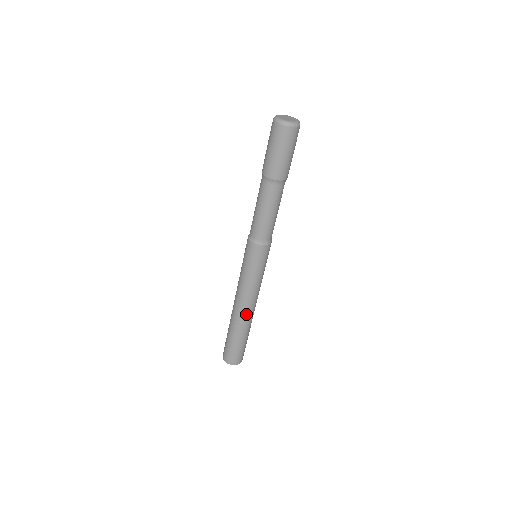
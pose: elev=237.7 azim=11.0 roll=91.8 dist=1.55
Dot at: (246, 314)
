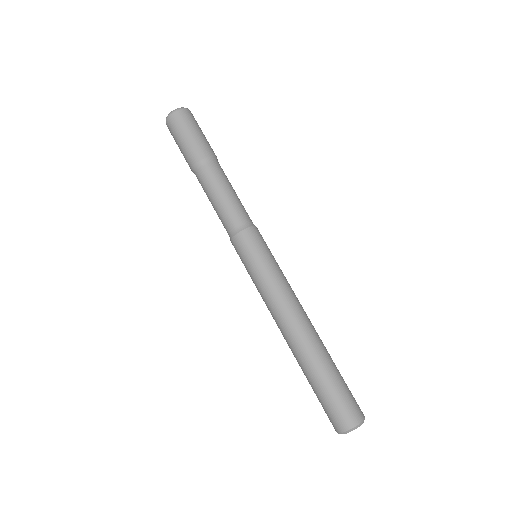
Dot at: (293, 334)
